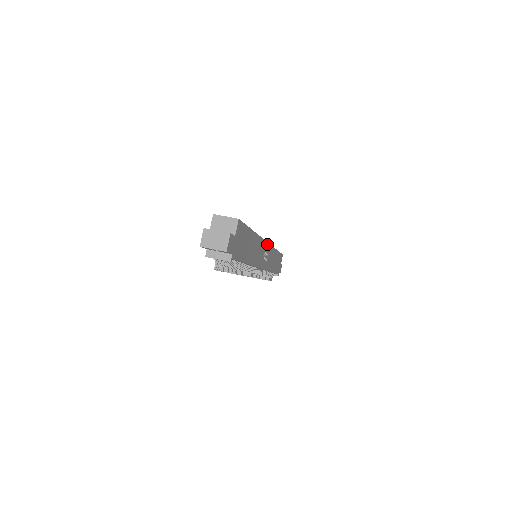
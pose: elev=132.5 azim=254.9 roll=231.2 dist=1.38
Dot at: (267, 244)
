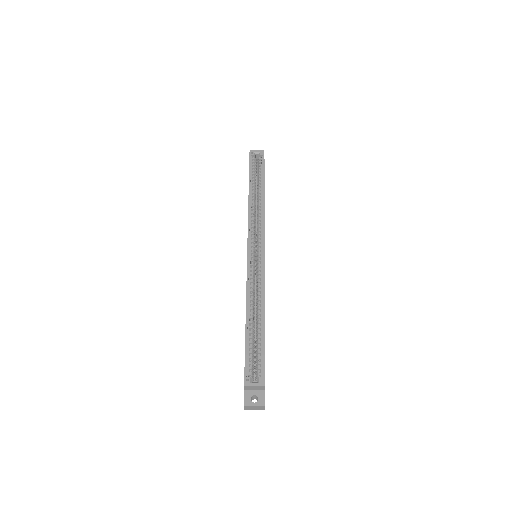
Dot at: (264, 249)
